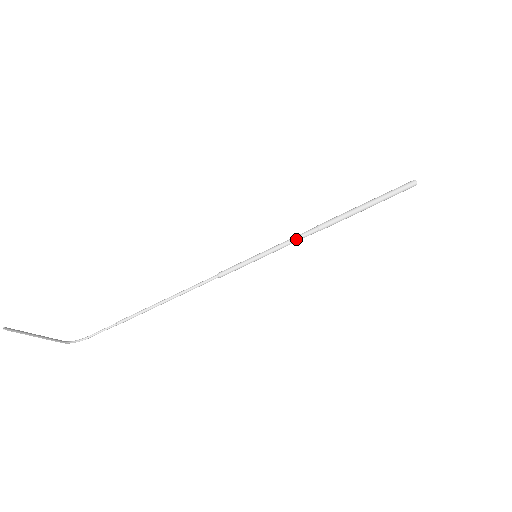
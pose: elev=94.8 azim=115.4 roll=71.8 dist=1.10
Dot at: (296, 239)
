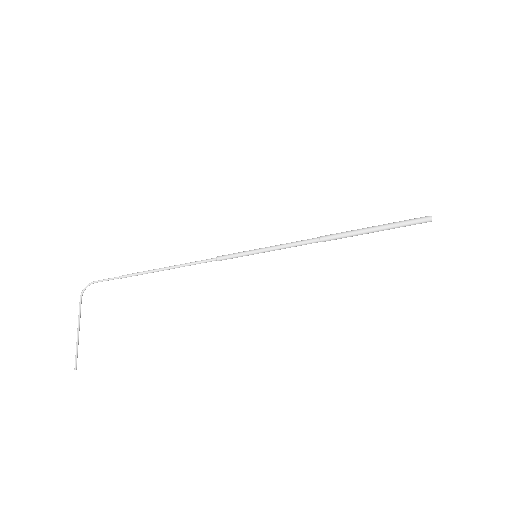
Dot at: occluded
